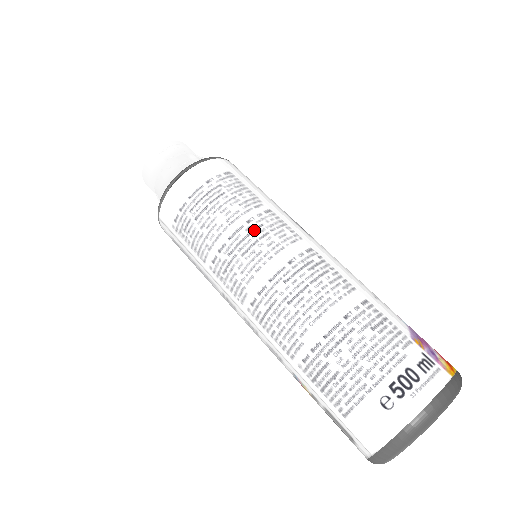
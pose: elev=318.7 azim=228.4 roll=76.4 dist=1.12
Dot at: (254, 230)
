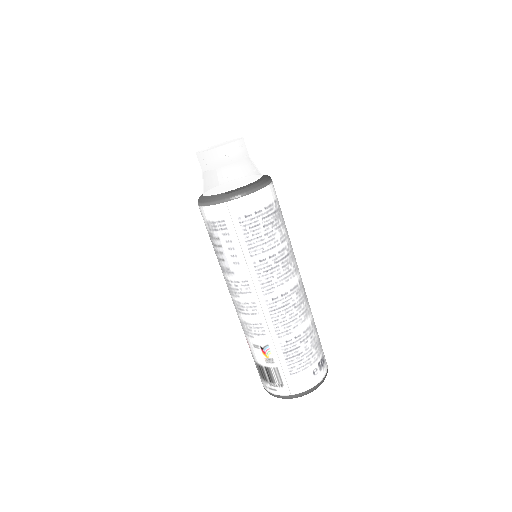
Dot at: (290, 253)
